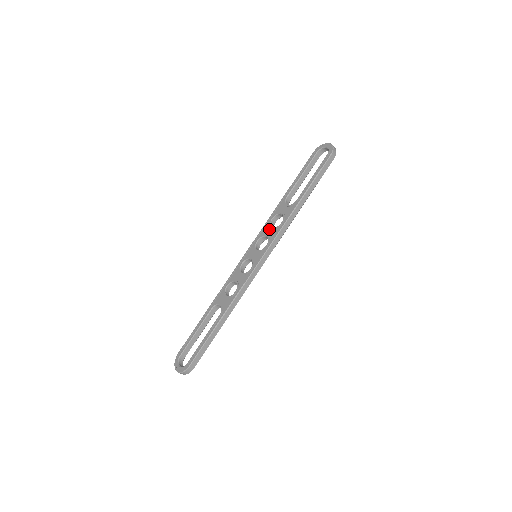
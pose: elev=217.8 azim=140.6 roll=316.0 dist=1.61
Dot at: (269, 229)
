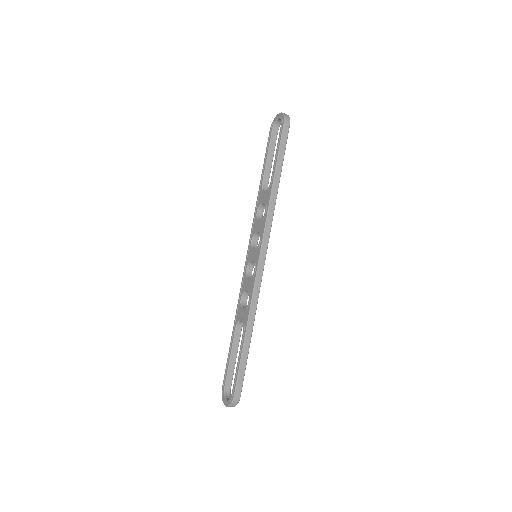
Dot at: (257, 224)
